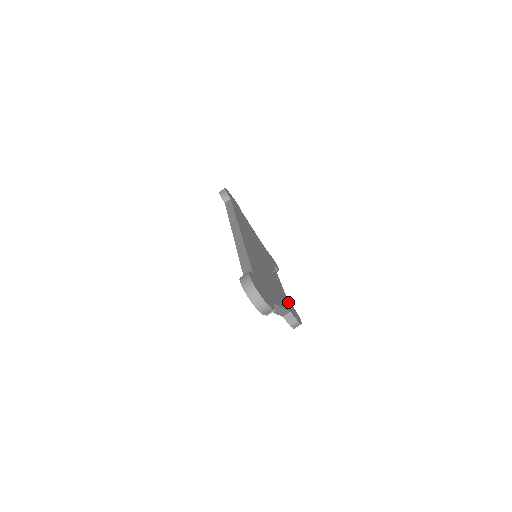
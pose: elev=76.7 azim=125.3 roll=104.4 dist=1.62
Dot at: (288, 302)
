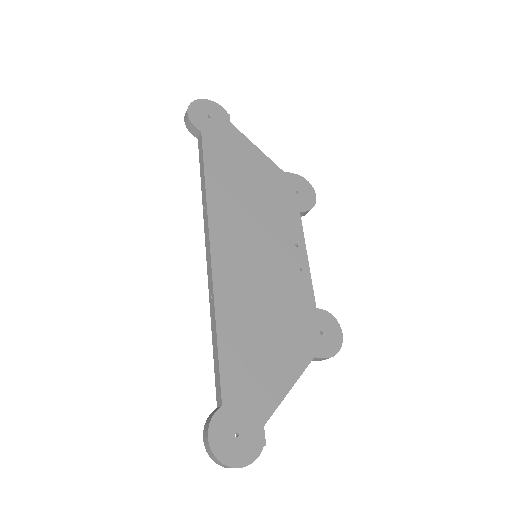
Dot at: (316, 321)
